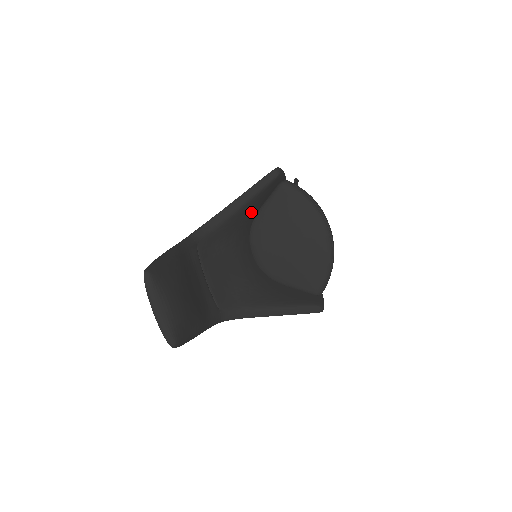
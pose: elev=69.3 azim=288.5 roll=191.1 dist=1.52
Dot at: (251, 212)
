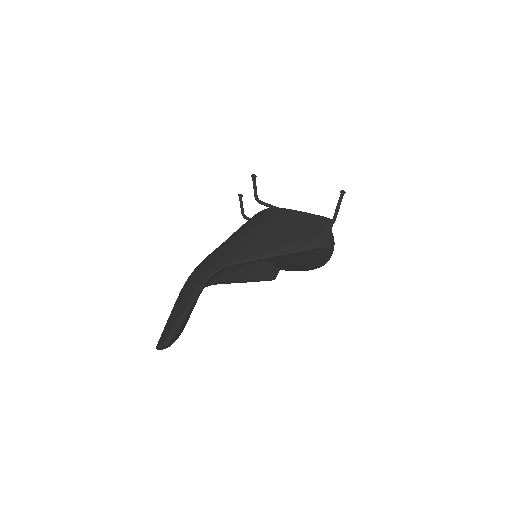
Dot at: occluded
